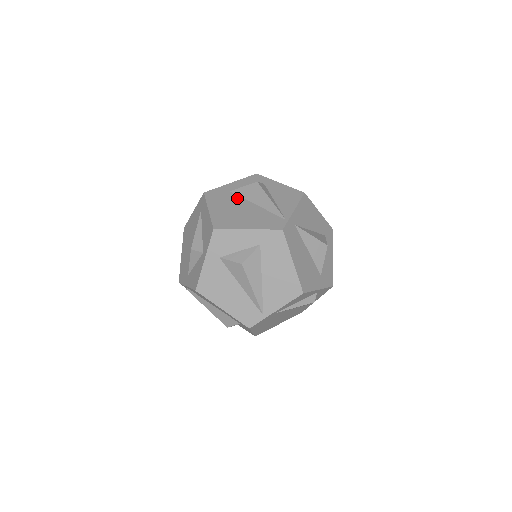
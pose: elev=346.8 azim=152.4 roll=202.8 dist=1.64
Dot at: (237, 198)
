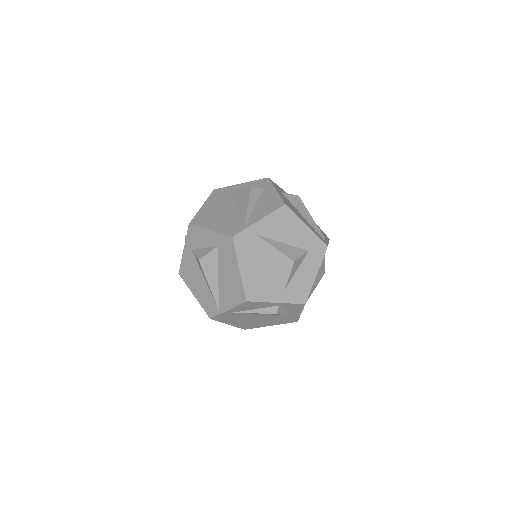
Dot at: (230, 199)
